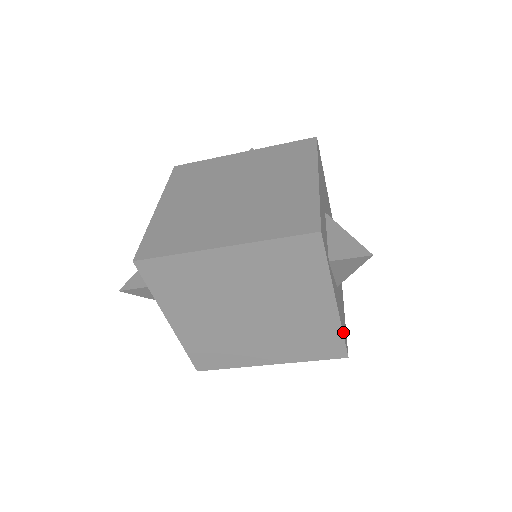
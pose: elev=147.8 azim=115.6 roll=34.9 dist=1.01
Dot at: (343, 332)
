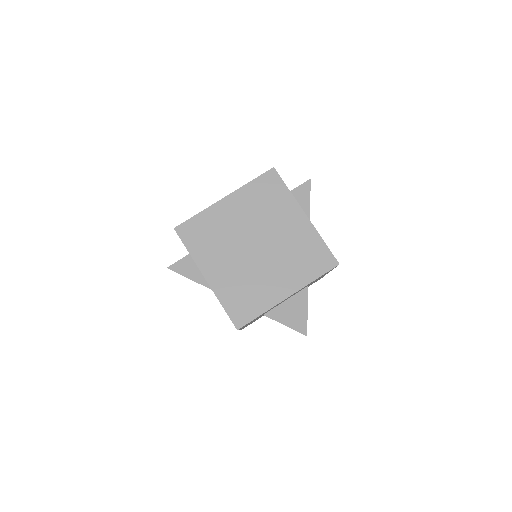
Dot at: (324, 243)
